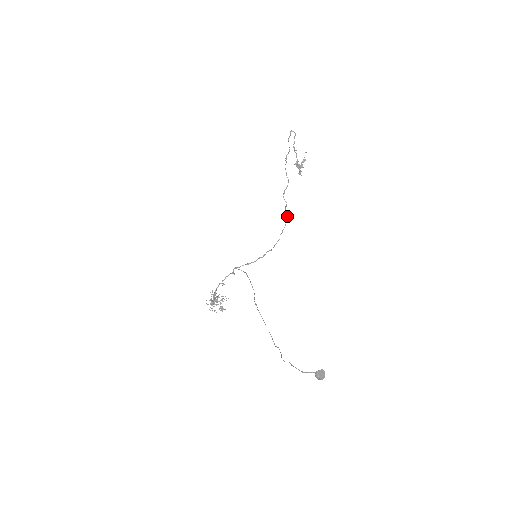
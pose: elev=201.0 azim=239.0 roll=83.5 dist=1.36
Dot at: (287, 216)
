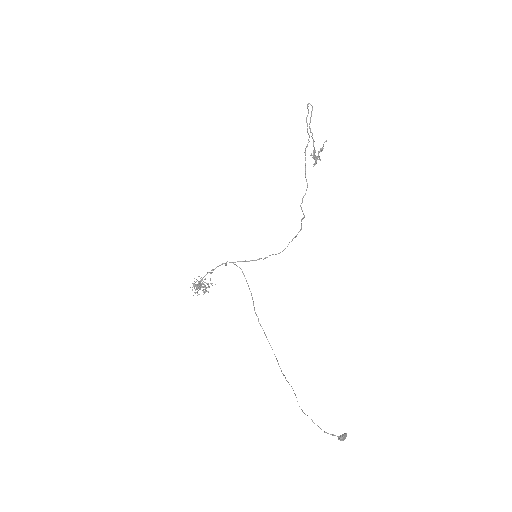
Dot at: (301, 227)
